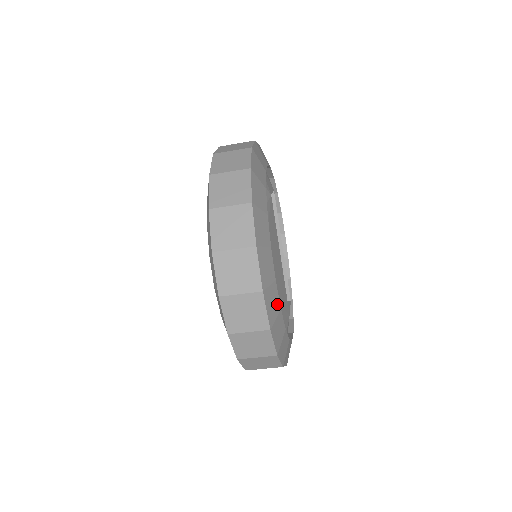
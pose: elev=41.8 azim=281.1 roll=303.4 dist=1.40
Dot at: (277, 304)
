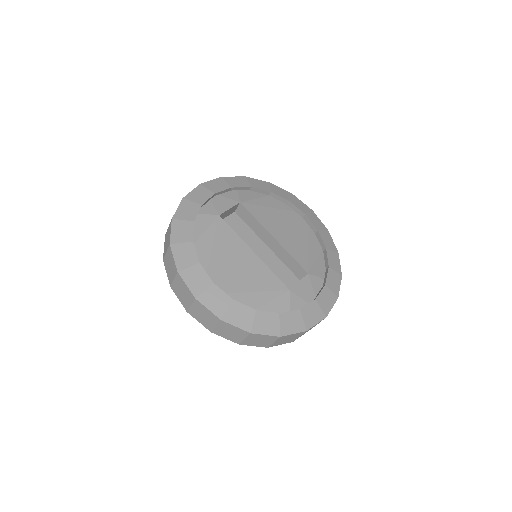
Dot at: (225, 298)
